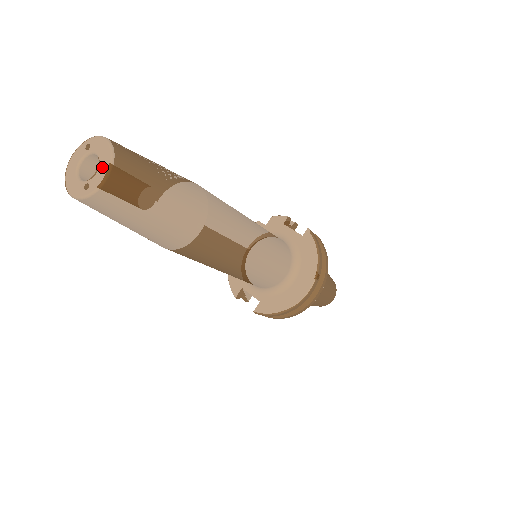
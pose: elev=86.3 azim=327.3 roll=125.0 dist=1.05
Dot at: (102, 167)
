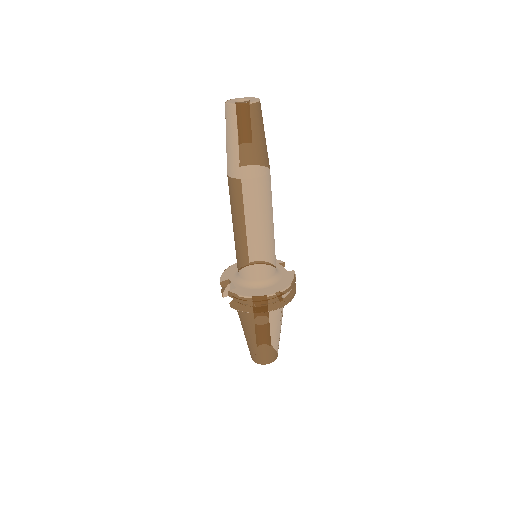
Dot at: (251, 101)
